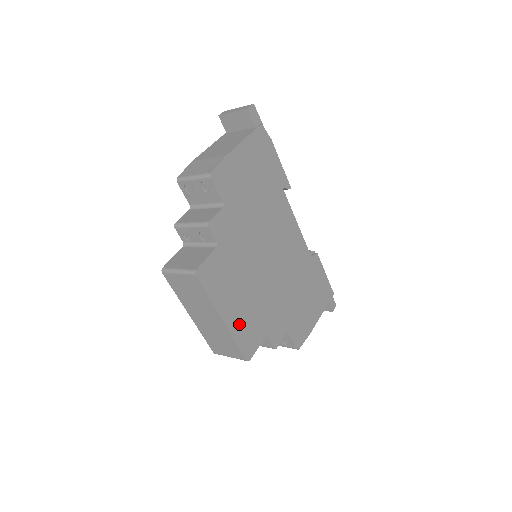
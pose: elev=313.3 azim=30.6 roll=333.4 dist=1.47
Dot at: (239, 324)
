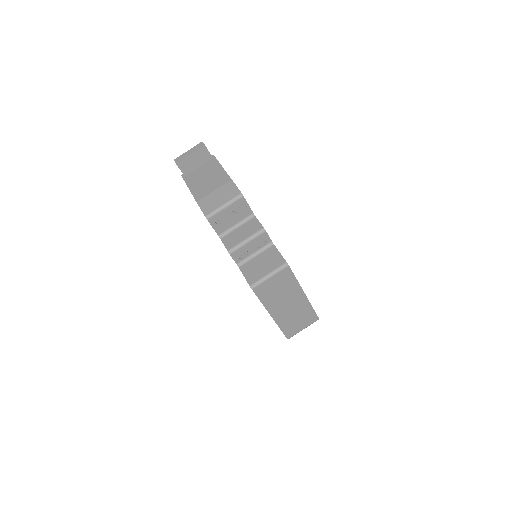
Dot at: occluded
